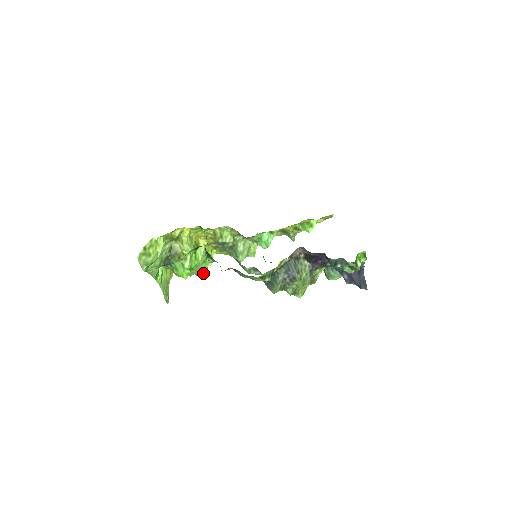
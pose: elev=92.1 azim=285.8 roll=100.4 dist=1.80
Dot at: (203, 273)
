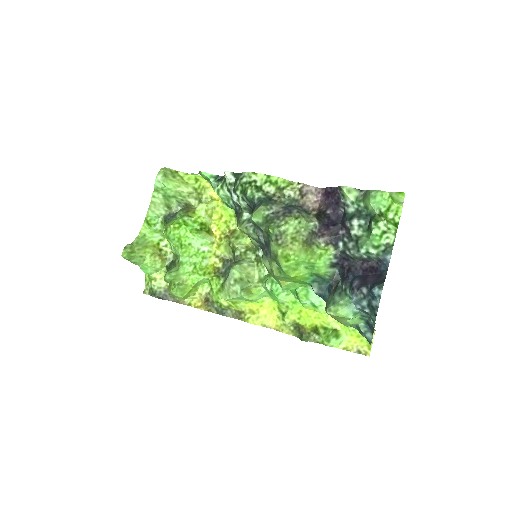
Dot at: (179, 283)
